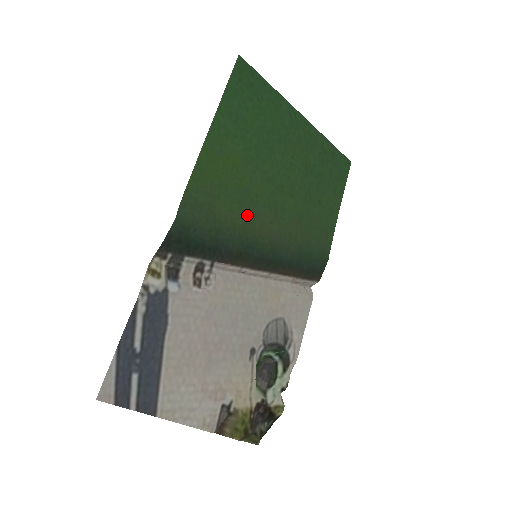
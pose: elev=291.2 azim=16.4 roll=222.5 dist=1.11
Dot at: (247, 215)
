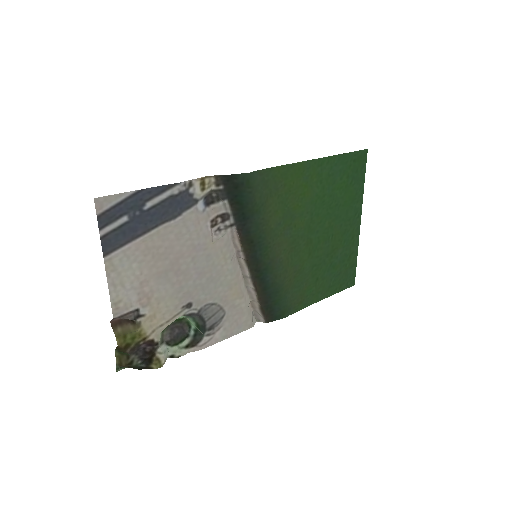
Dot at: (279, 227)
